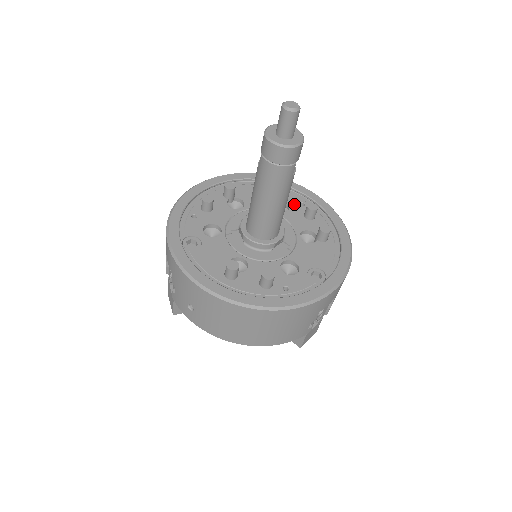
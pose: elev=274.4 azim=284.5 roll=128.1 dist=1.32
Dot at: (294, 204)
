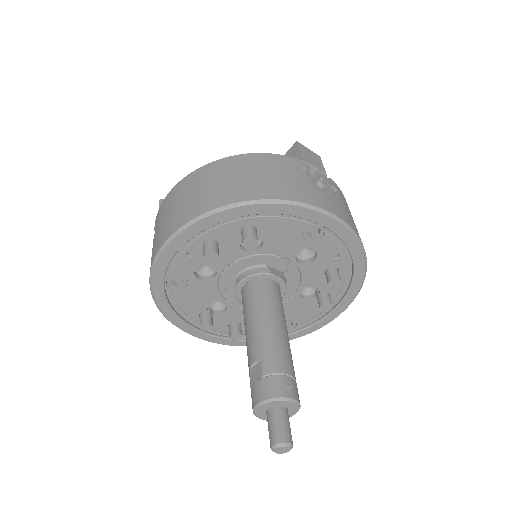
Dot at: (326, 255)
